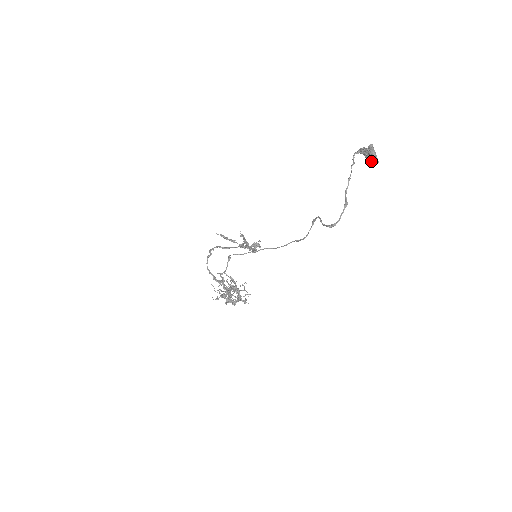
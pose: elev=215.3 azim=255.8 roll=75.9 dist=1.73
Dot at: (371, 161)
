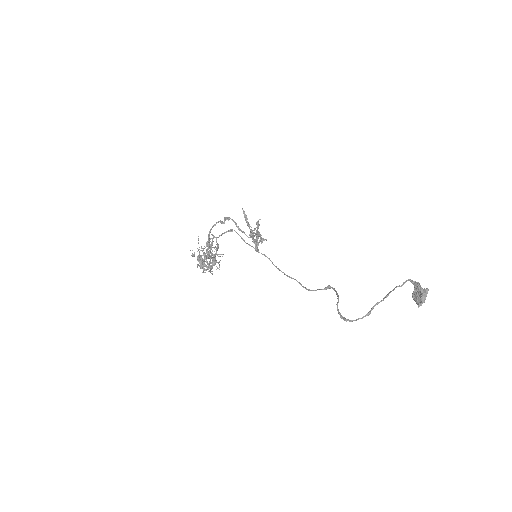
Dot at: (415, 300)
